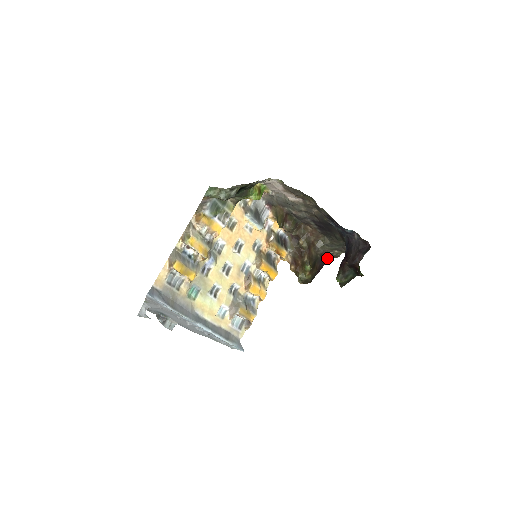
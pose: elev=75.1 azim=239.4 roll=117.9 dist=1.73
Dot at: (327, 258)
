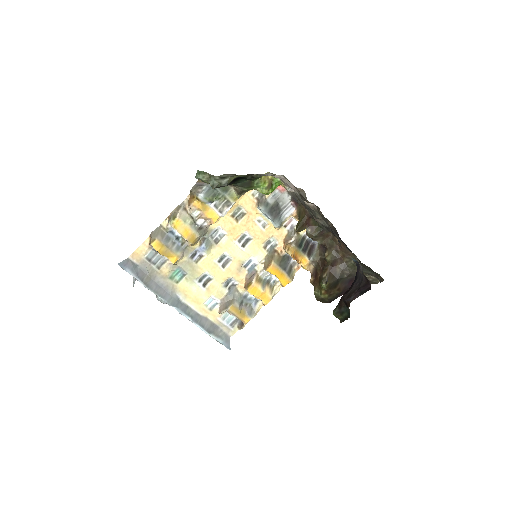
Dot at: occluded
